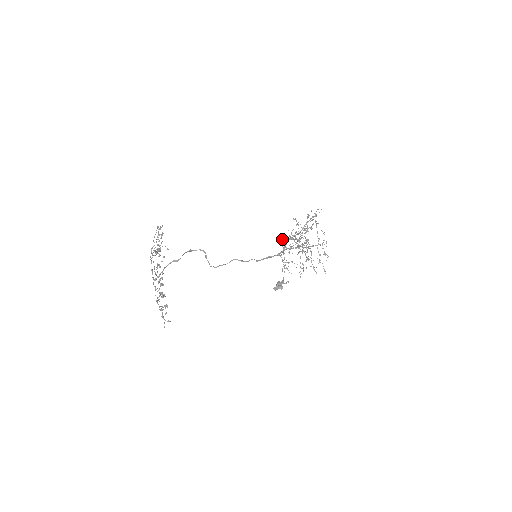
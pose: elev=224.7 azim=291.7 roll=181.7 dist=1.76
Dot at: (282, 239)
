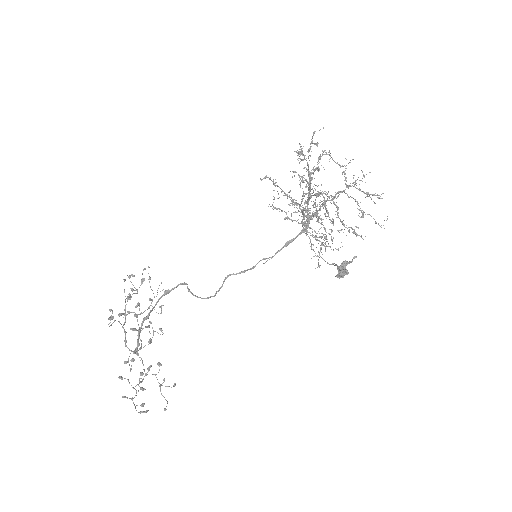
Dot at: occluded
